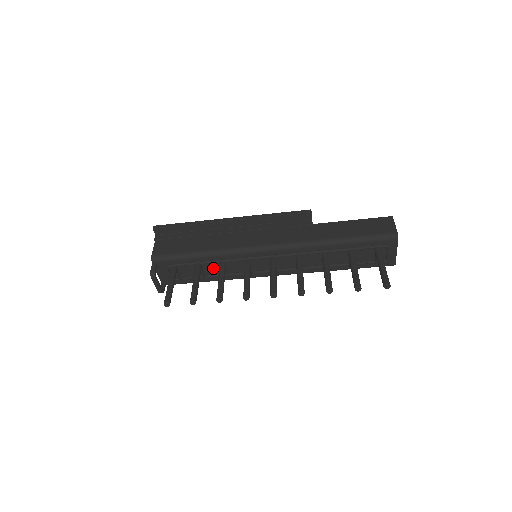
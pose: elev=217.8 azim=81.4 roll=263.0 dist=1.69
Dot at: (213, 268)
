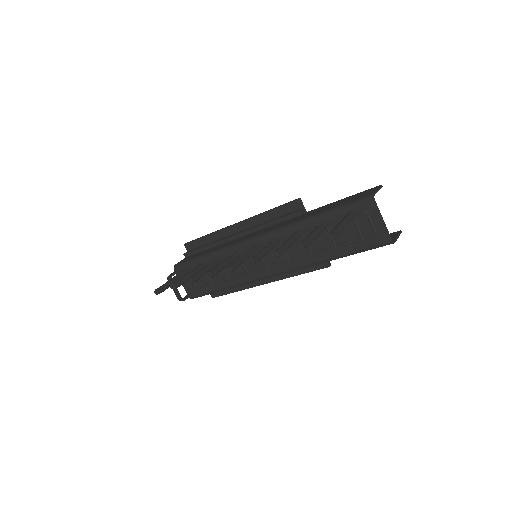
Dot at: occluded
